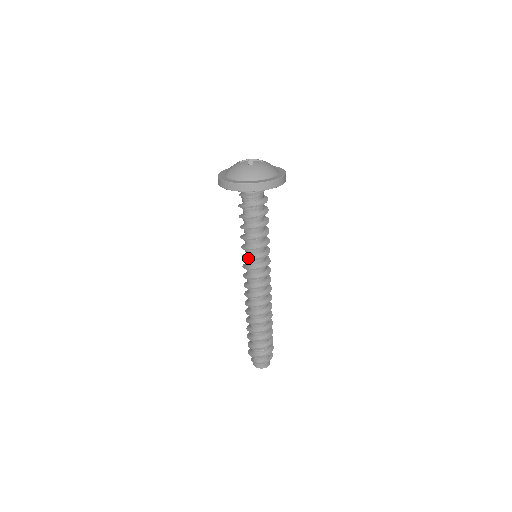
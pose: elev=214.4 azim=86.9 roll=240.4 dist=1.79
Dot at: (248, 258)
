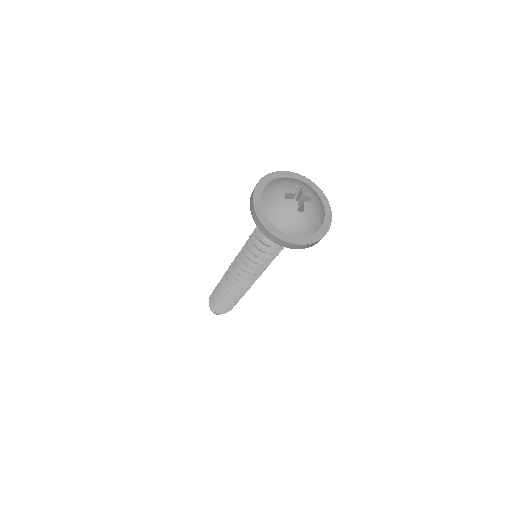
Dot at: (249, 263)
